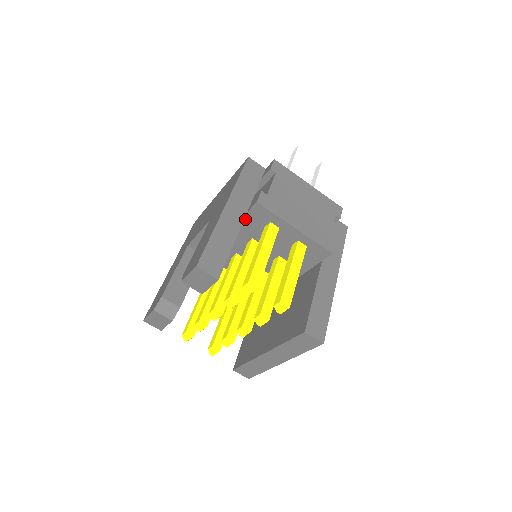
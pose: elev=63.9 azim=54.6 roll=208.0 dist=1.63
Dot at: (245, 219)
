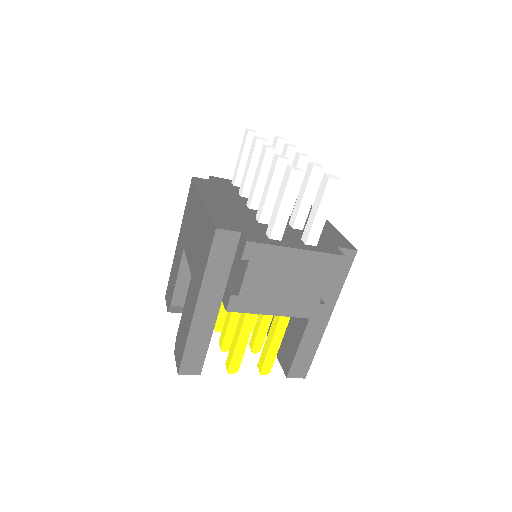
Dot at: occluded
